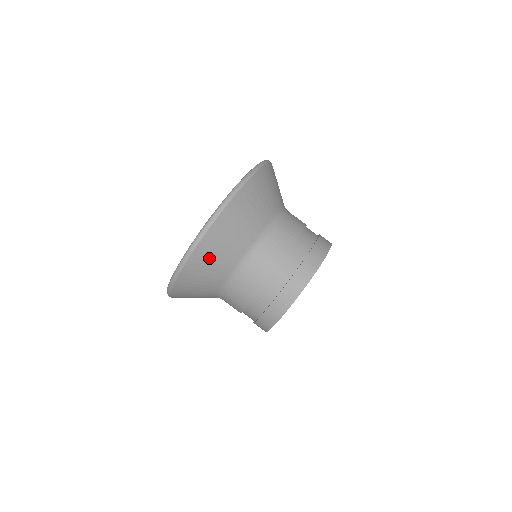
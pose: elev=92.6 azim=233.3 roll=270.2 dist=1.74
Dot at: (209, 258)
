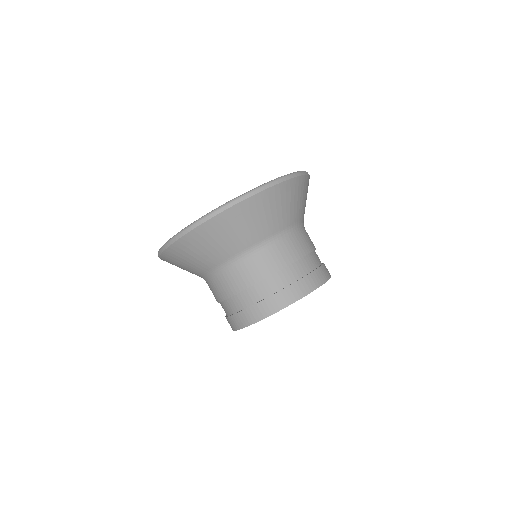
Dot at: (272, 205)
